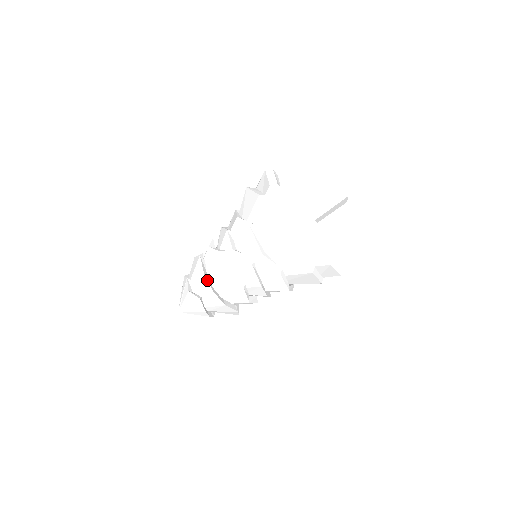
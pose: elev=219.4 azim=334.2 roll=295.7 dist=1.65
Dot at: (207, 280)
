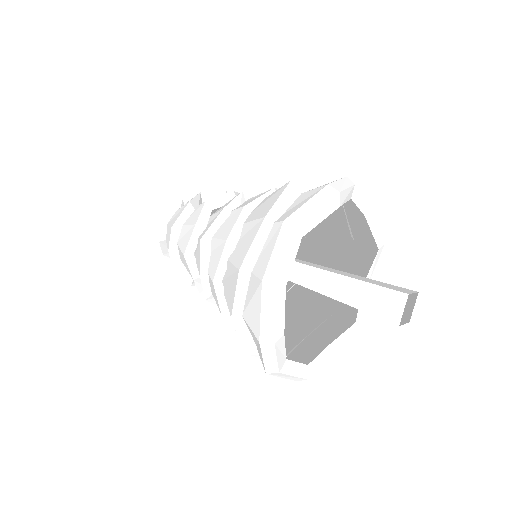
Dot at: (171, 235)
